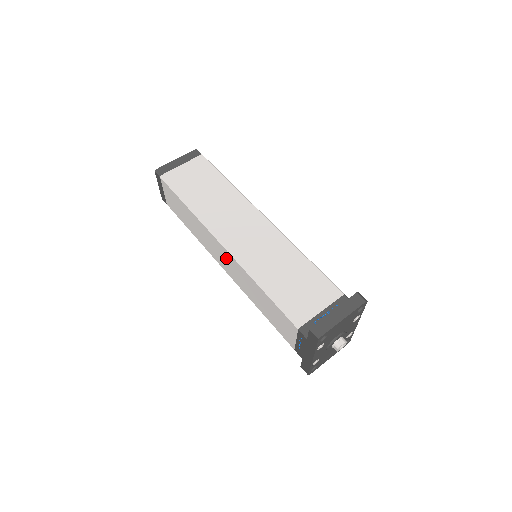
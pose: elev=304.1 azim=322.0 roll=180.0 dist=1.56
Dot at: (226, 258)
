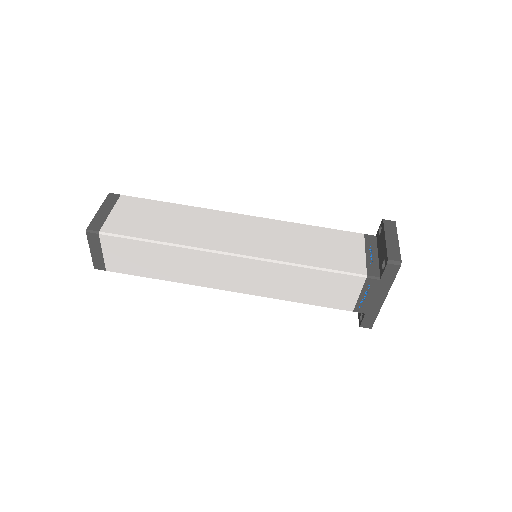
Dot at: (239, 270)
